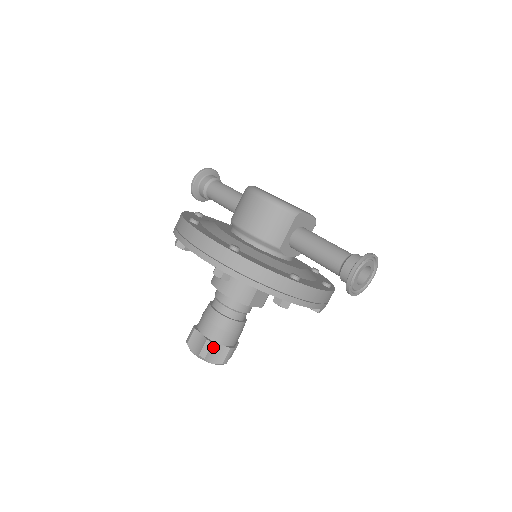
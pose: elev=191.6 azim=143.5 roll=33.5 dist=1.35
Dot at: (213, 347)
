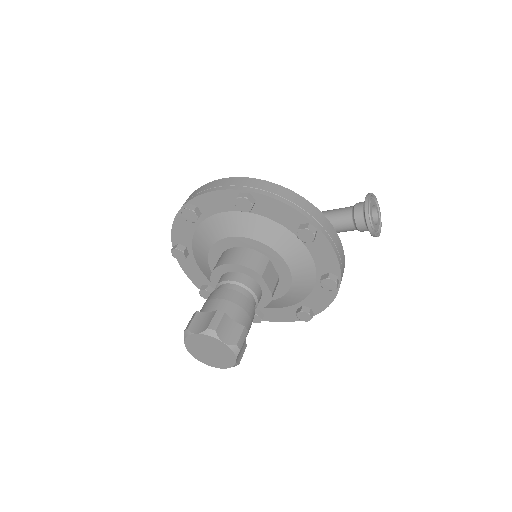
Dot at: (225, 320)
